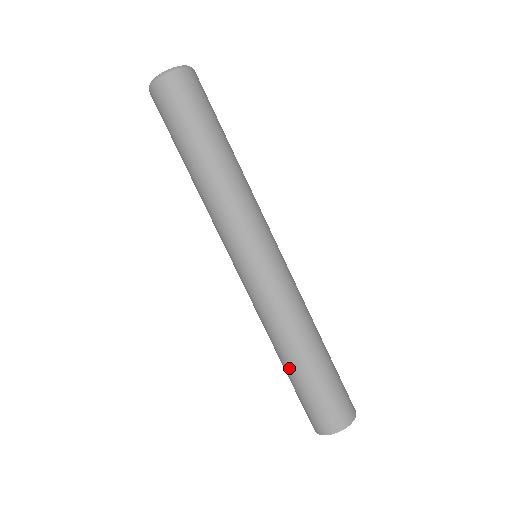
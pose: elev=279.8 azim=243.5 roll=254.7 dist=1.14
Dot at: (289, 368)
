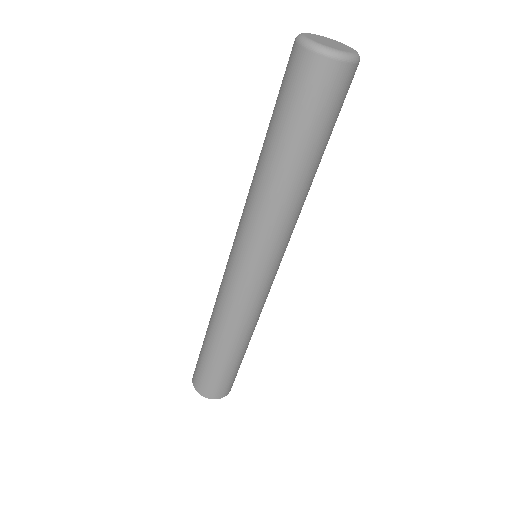
Dot at: (206, 338)
